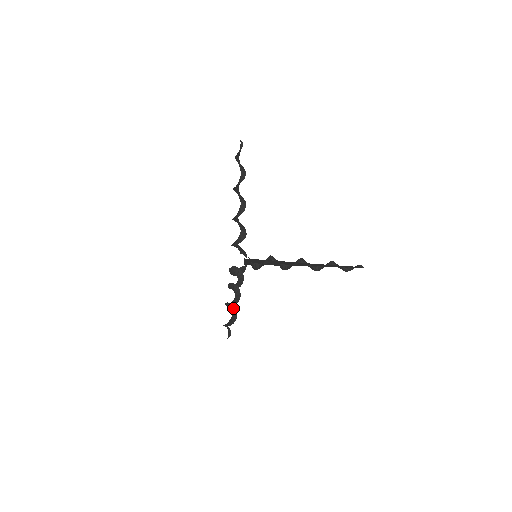
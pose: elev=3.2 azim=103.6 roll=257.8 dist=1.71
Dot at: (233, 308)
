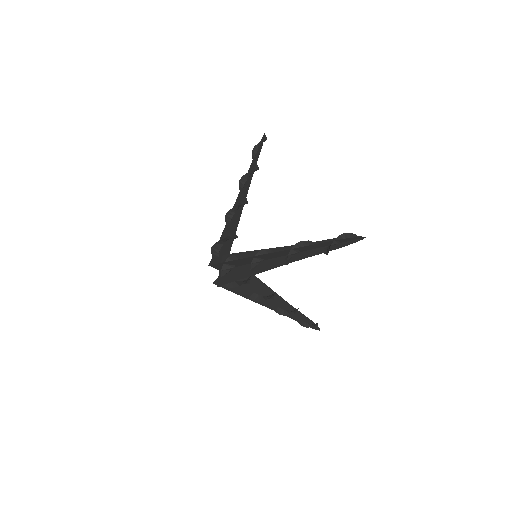
Dot at: occluded
